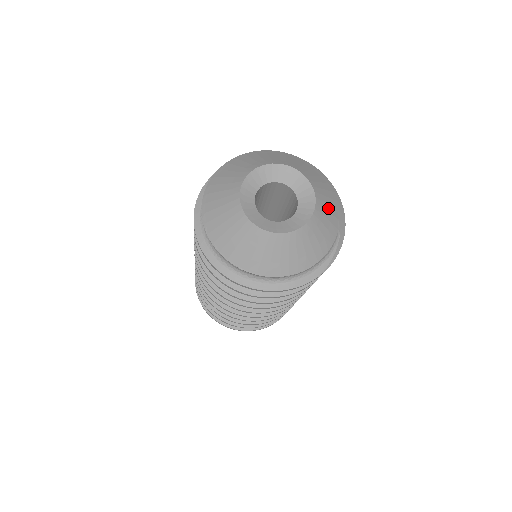
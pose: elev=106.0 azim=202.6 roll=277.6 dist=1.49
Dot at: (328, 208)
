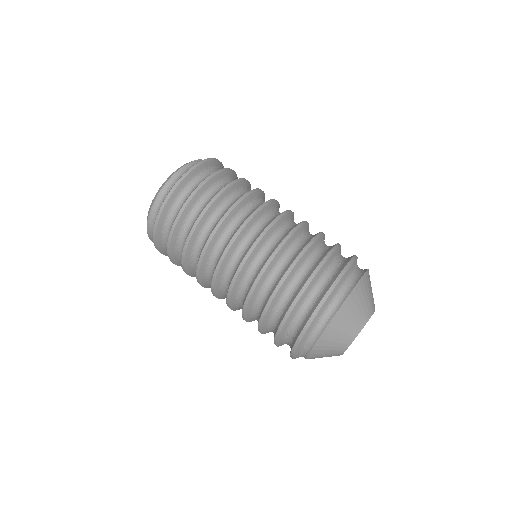
Dot at: occluded
